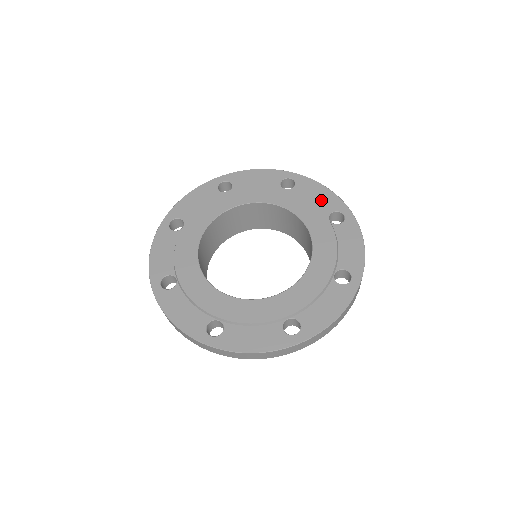
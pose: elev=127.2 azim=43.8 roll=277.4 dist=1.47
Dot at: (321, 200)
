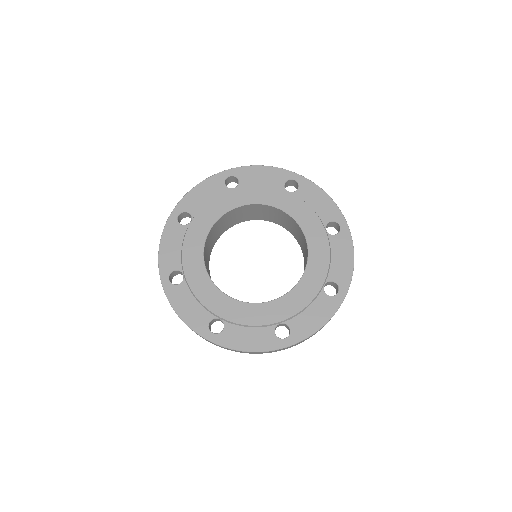
Dot at: (268, 179)
